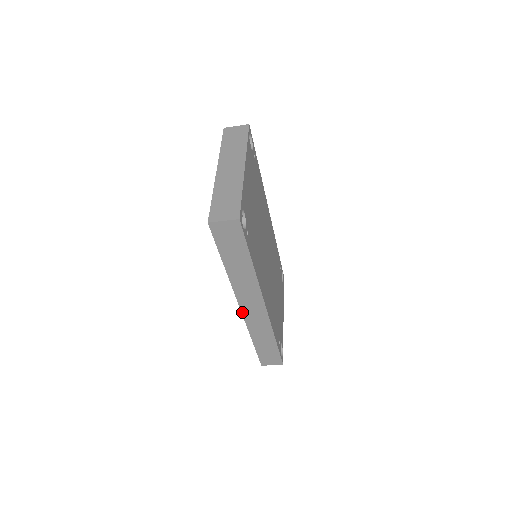
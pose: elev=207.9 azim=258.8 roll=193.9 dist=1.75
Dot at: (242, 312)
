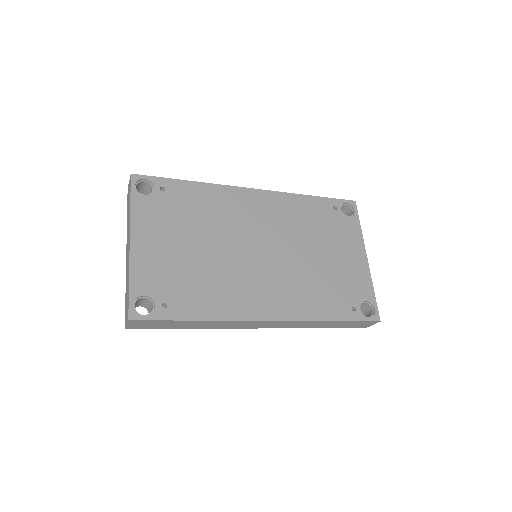
Dot at: occluded
